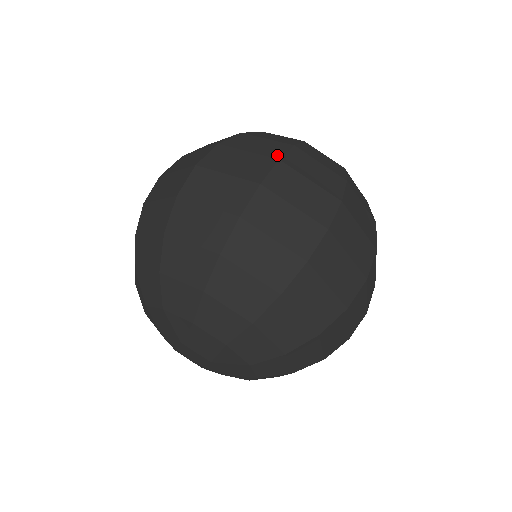
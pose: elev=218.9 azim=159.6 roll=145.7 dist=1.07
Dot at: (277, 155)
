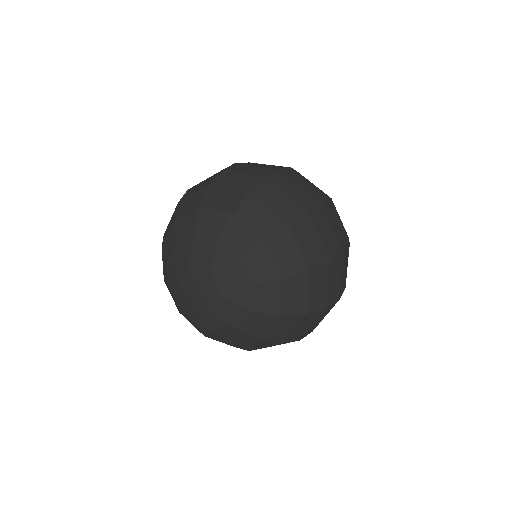
Dot at: occluded
